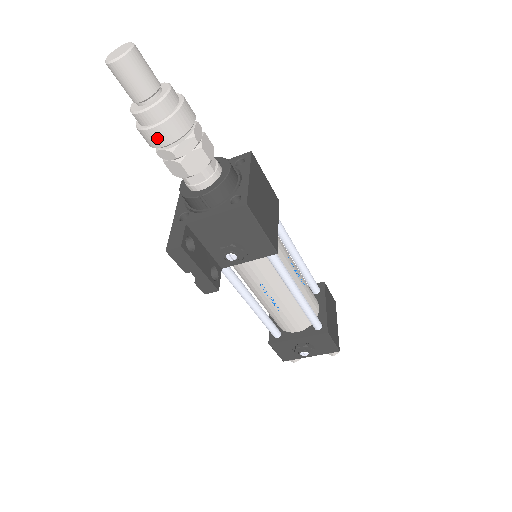
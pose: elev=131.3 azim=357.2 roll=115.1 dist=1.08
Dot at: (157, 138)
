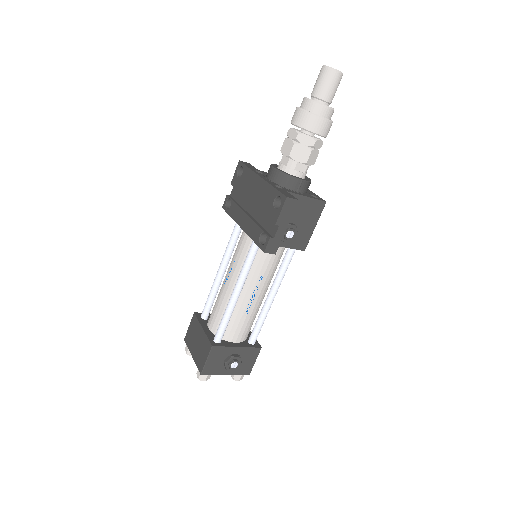
Dot at: (319, 126)
